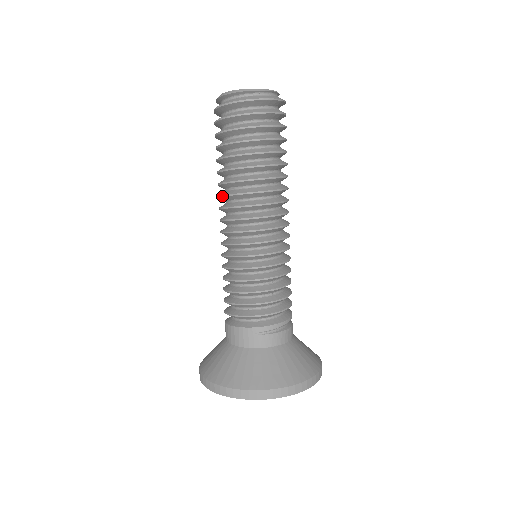
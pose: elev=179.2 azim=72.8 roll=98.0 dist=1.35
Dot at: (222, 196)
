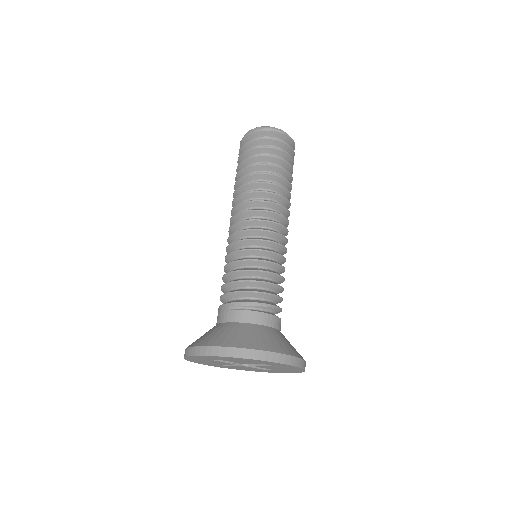
Dot at: (232, 205)
